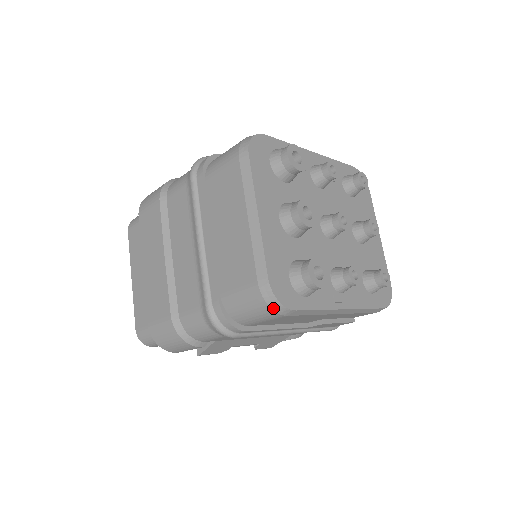
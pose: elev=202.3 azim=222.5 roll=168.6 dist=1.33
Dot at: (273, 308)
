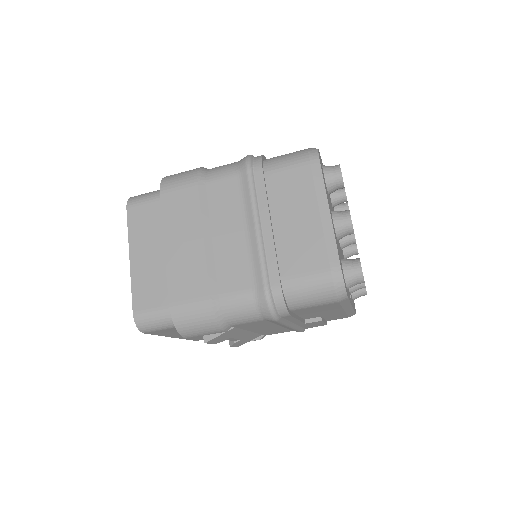
Dot at: (337, 293)
